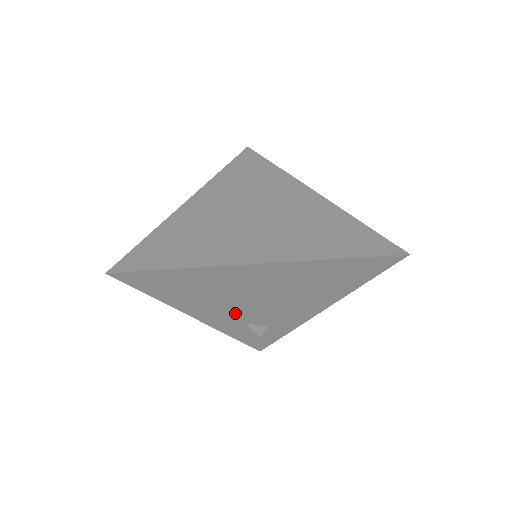
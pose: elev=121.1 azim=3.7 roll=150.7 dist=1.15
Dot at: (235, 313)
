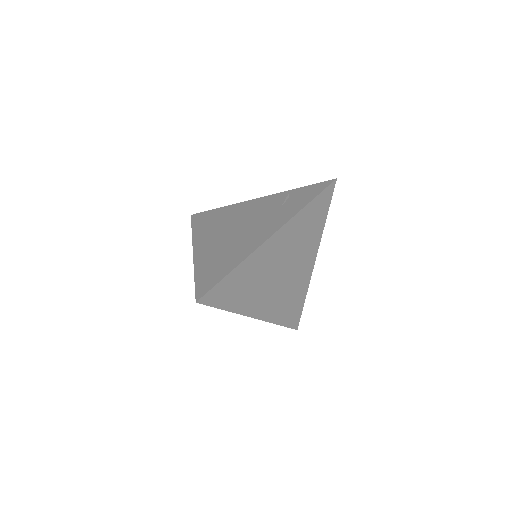
Dot at: occluded
